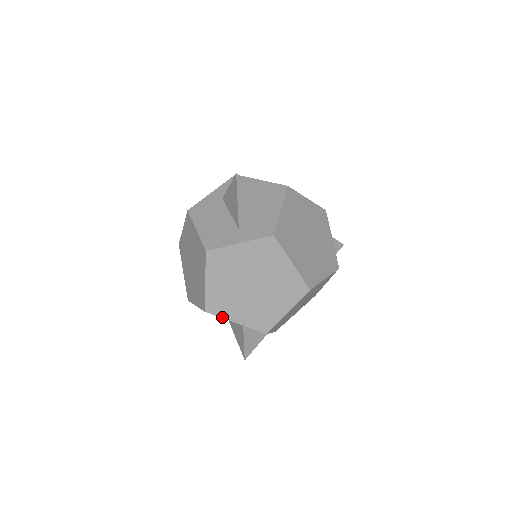
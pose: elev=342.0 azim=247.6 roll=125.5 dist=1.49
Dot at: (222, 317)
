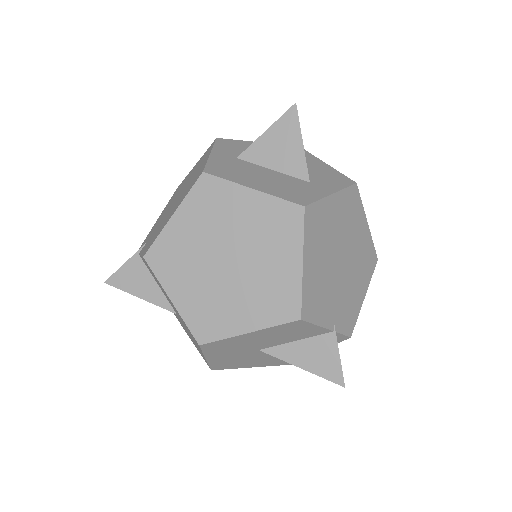
Dot at: (316, 324)
